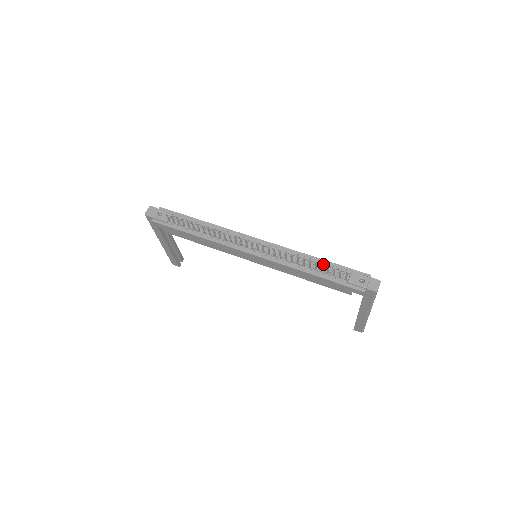
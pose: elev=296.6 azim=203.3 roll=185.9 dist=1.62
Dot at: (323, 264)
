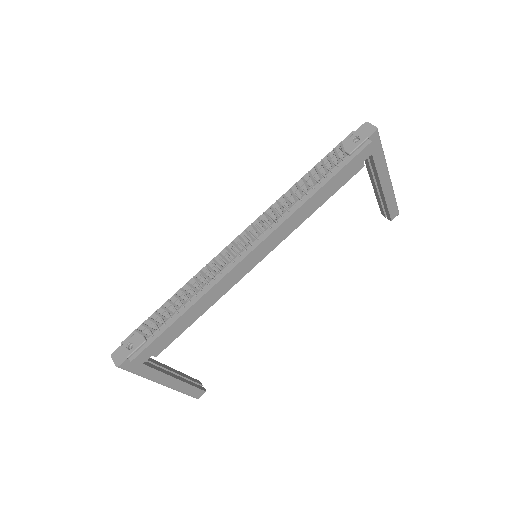
Dot at: (312, 175)
